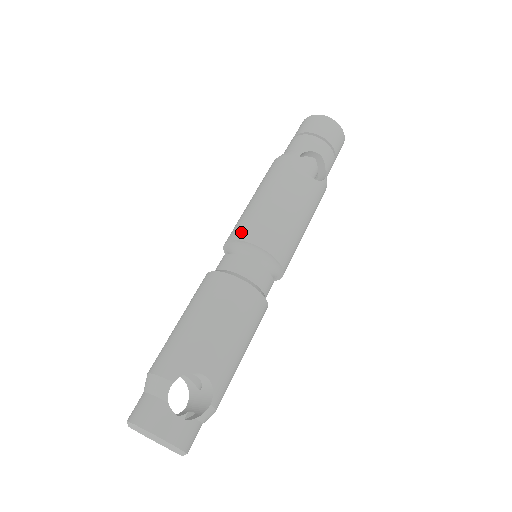
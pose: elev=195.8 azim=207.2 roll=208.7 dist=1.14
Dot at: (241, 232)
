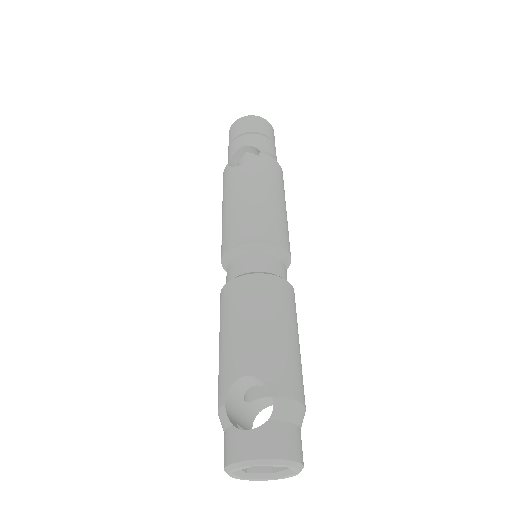
Dot at: (221, 251)
